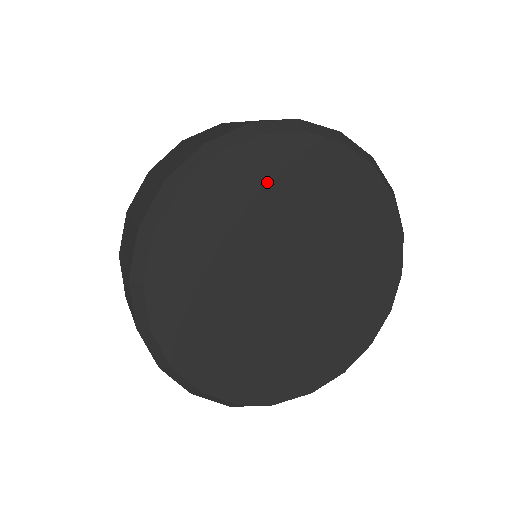
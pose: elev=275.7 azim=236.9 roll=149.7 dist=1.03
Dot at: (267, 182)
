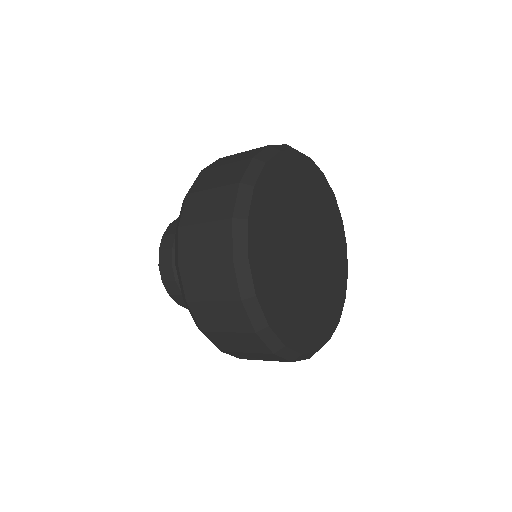
Dot at: (298, 180)
